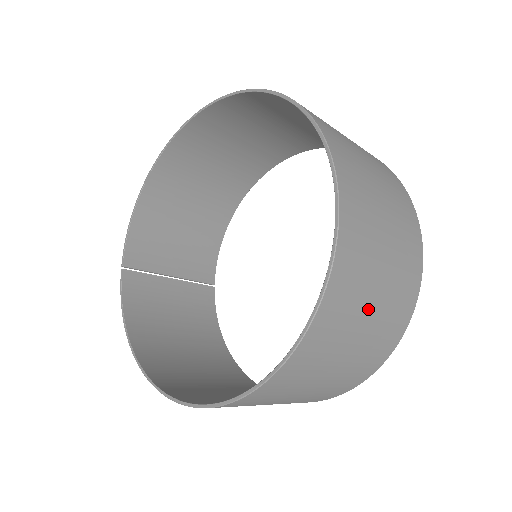
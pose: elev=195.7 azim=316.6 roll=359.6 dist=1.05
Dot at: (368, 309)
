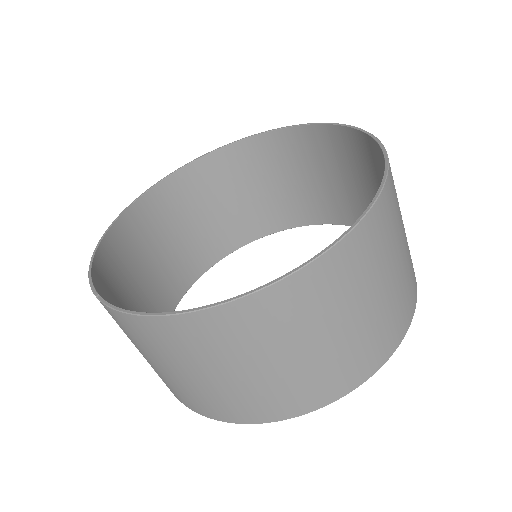
Dot at: occluded
